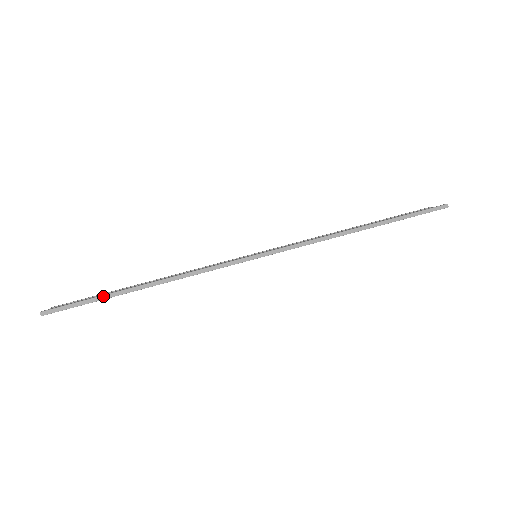
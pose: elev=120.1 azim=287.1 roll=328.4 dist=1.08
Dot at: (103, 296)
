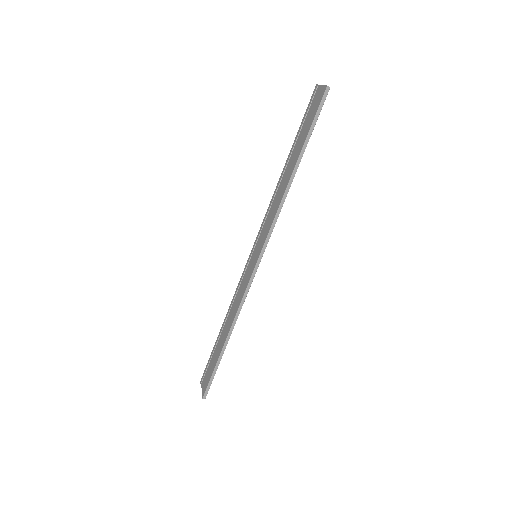
Dot at: (217, 364)
